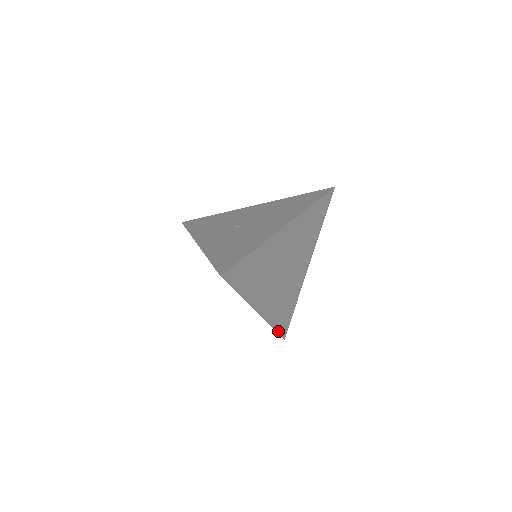
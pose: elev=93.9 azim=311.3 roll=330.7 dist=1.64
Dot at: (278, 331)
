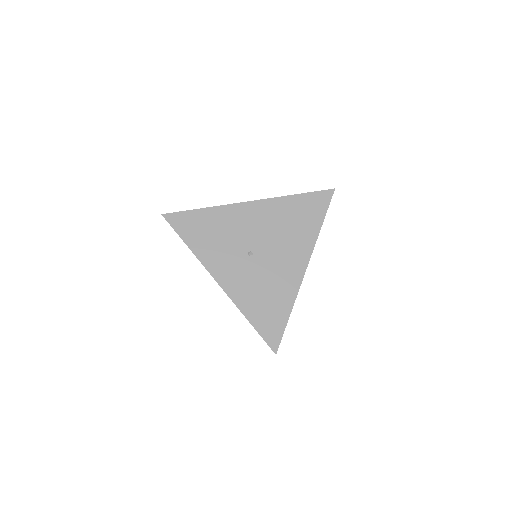
Dot at: occluded
